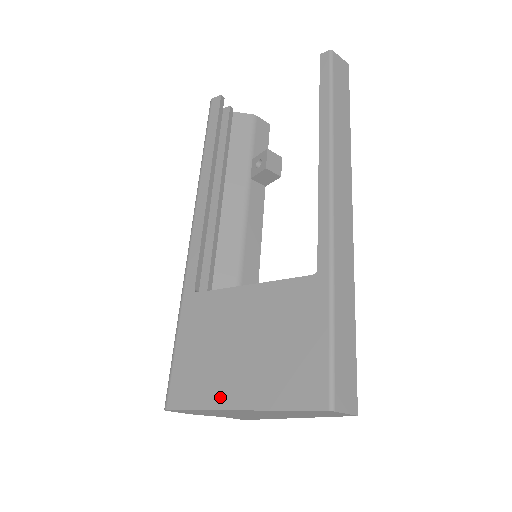
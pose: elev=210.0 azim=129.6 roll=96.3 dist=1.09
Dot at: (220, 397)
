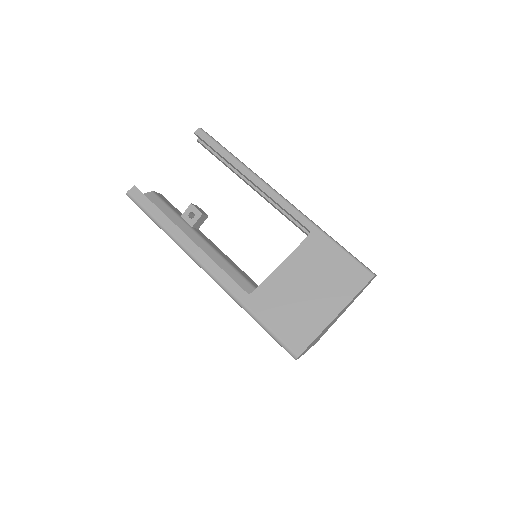
Dot at: (322, 321)
